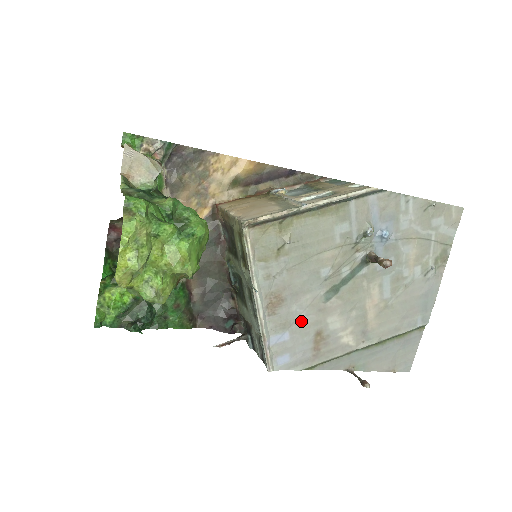
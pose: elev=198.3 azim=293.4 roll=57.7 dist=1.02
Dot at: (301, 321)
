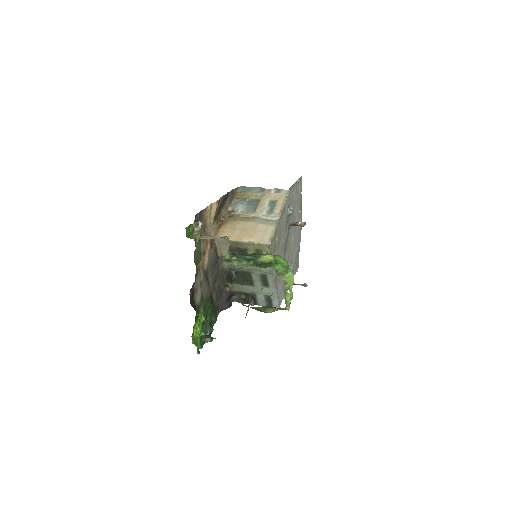
Dot at: occluded
